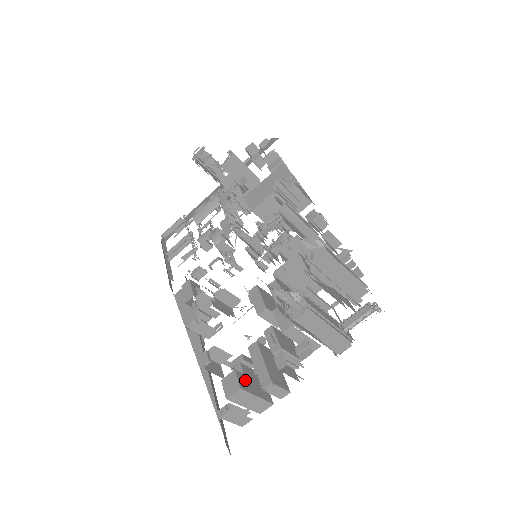
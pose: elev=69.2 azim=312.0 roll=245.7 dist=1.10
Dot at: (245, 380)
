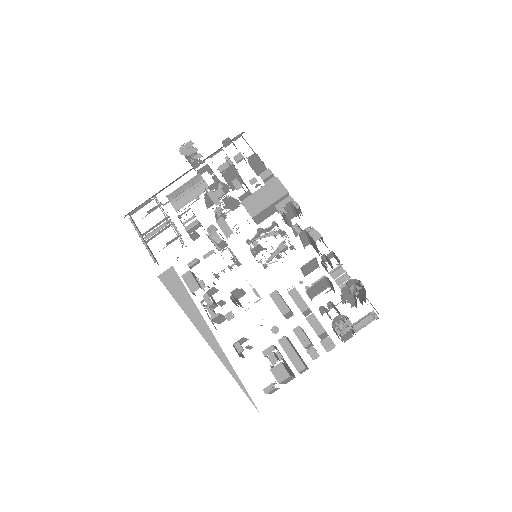
Dot at: (286, 367)
